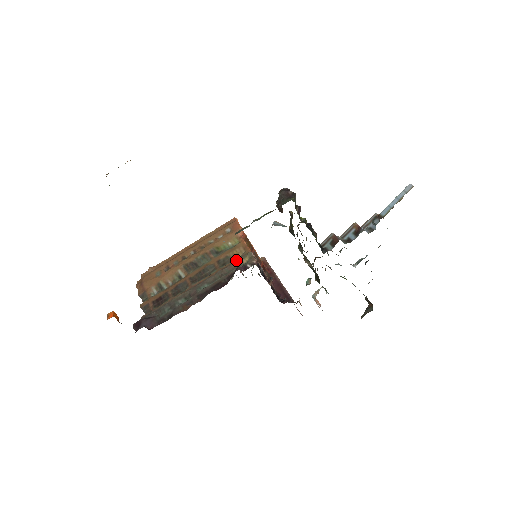
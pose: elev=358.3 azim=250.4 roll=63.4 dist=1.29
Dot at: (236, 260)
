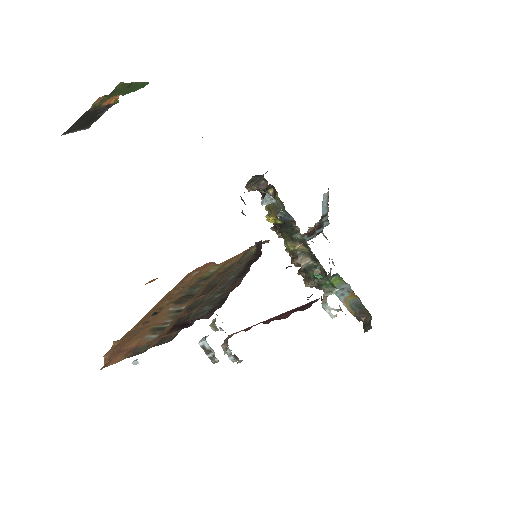
Dot at: (243, 255)
